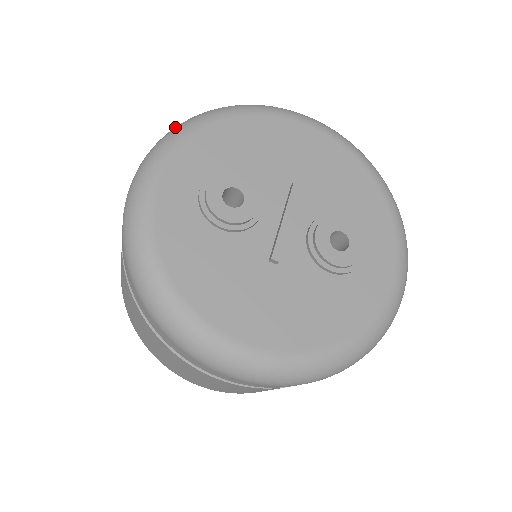
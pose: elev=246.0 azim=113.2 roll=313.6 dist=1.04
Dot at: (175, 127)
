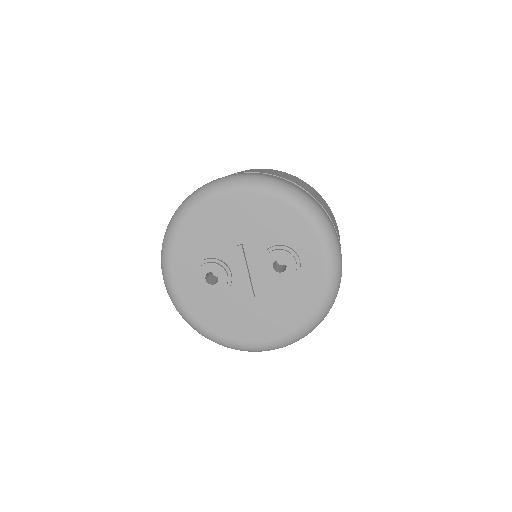
Dot at: (162, 246)
